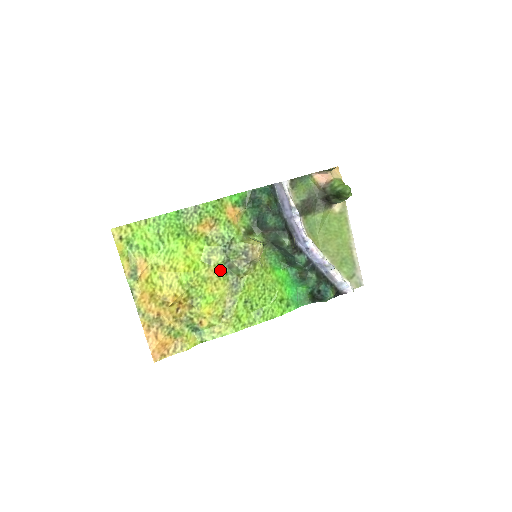
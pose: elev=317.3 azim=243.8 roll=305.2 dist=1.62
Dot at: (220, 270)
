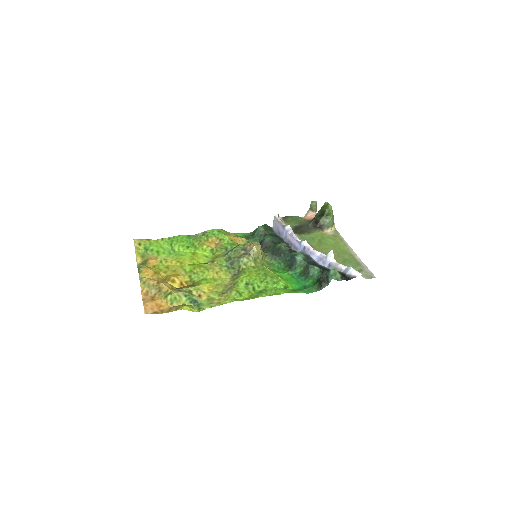
Dot at: (222, 266)
